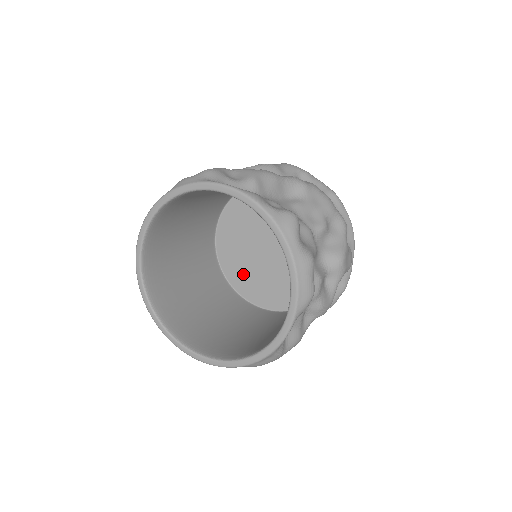
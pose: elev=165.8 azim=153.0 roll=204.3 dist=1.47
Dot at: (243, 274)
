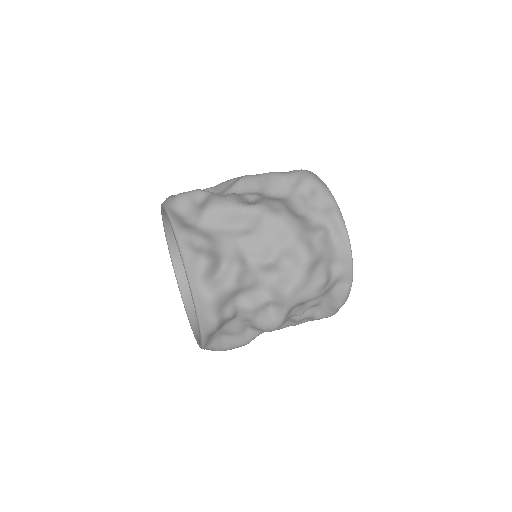
Dot at: occluded
